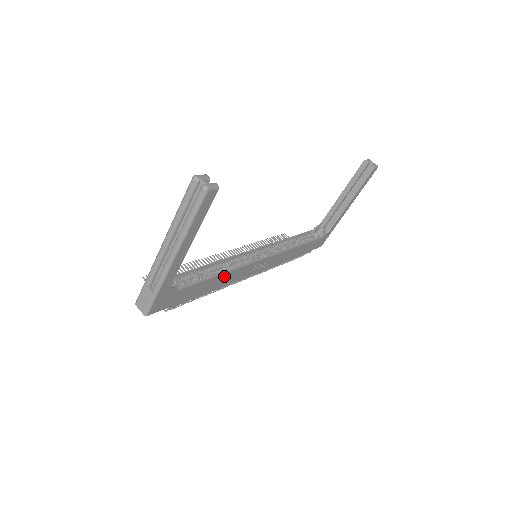
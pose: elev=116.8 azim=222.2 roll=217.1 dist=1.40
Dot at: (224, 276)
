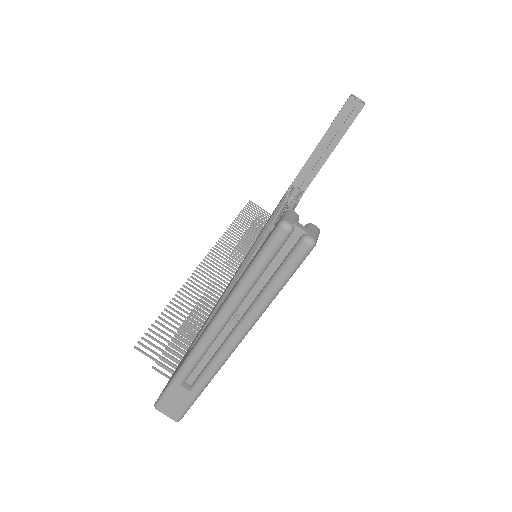
Dot at: occluded
